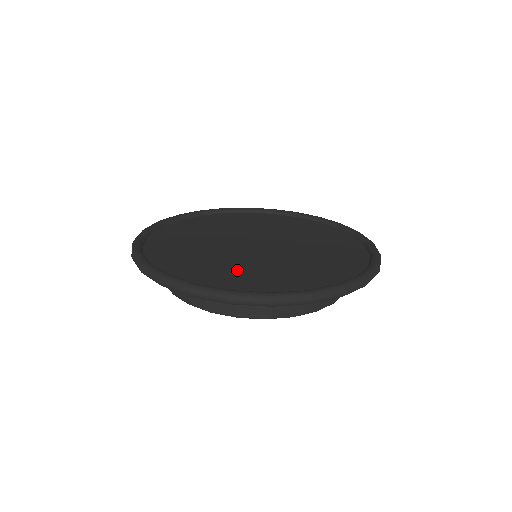
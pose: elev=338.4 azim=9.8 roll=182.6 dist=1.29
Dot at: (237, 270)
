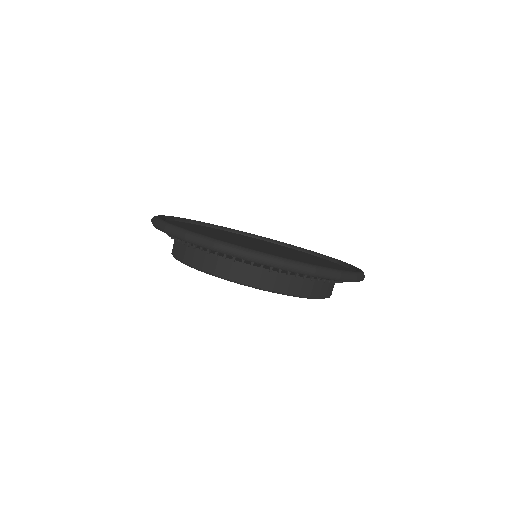
Dot at: occluded
